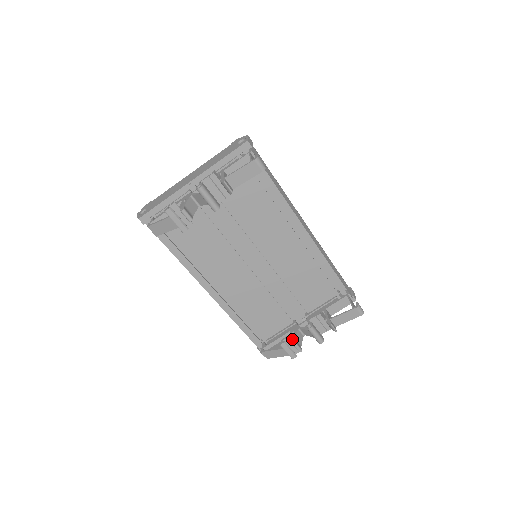
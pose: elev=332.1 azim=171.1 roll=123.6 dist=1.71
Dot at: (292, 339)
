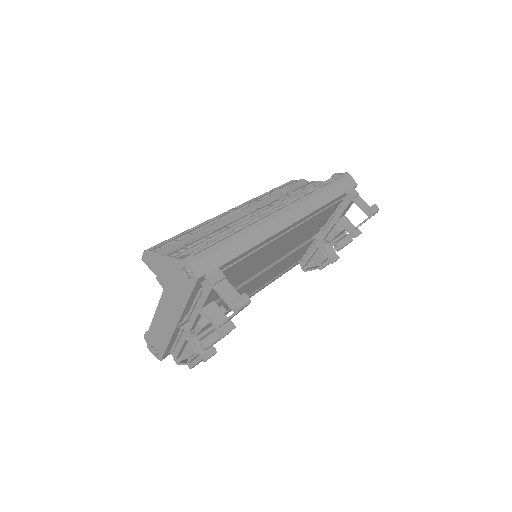
Dot at: (325, 255)
